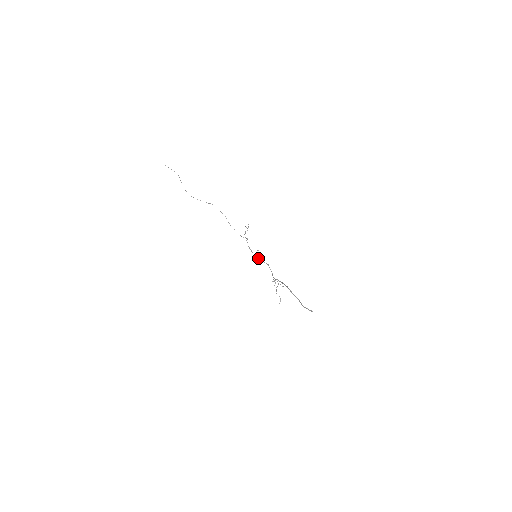
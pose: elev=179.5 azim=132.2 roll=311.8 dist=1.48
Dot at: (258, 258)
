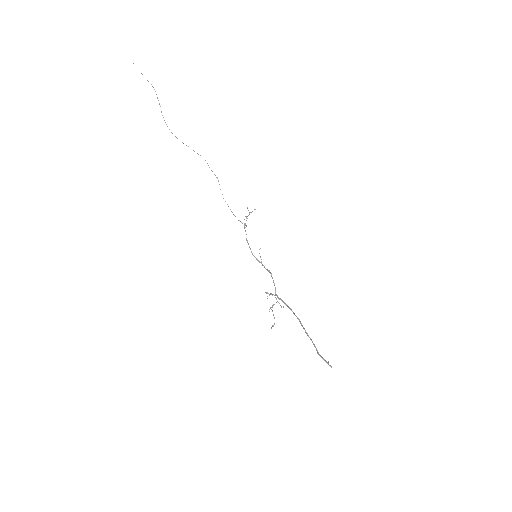
Dot at: occluded
